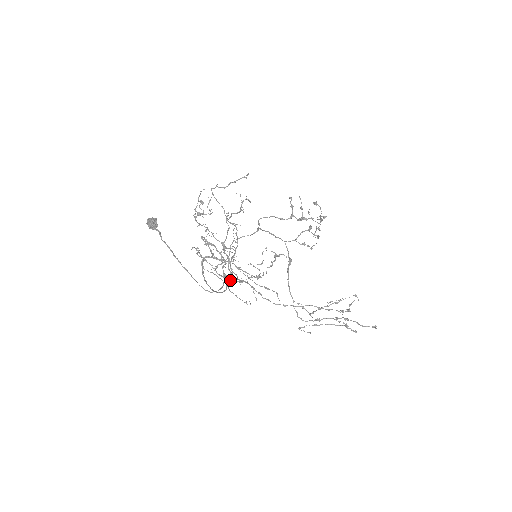
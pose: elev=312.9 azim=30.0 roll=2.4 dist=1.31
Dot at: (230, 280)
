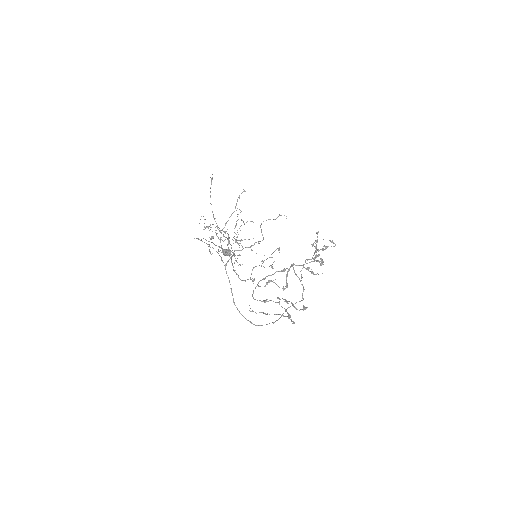
Dot at: occluded
